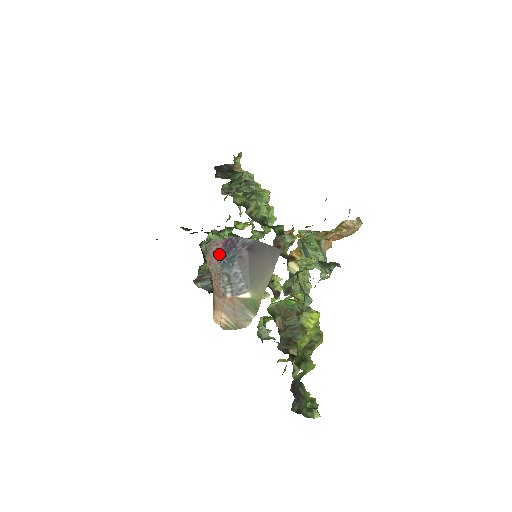
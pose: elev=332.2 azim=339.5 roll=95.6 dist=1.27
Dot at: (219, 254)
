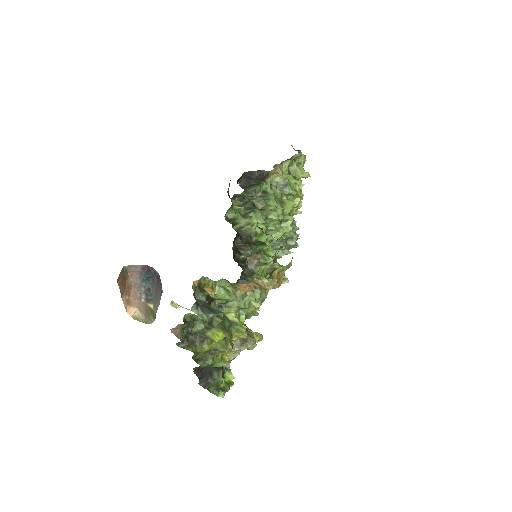
Dot at: (139, 273)
